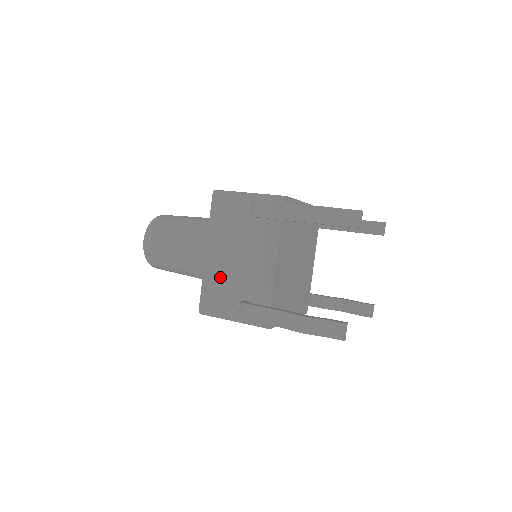
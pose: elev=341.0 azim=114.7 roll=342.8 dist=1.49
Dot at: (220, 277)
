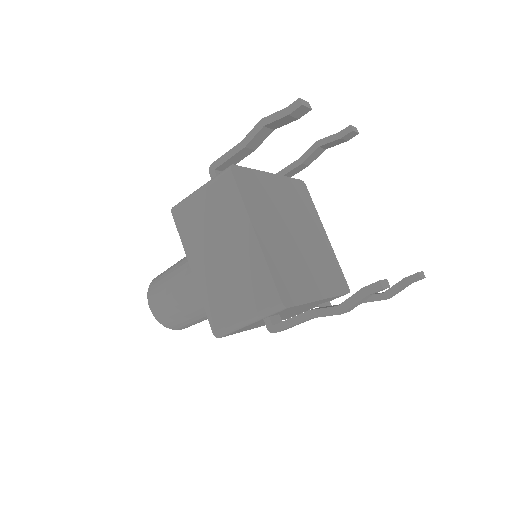
Dot at: occluded
